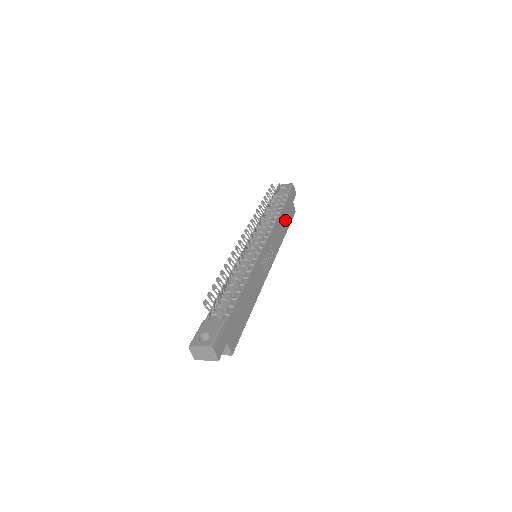
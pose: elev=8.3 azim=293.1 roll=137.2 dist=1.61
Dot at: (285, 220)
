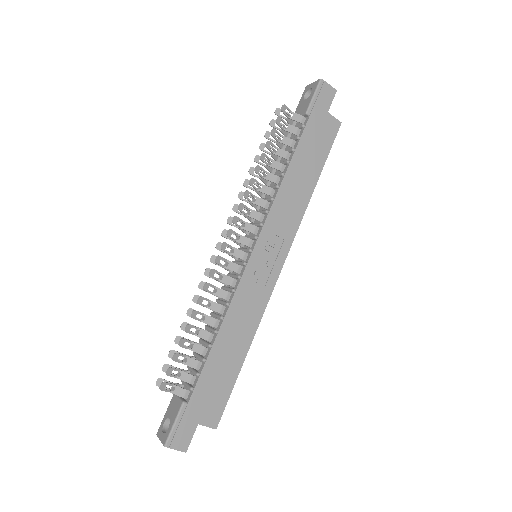
Dot at: (309, 162)
